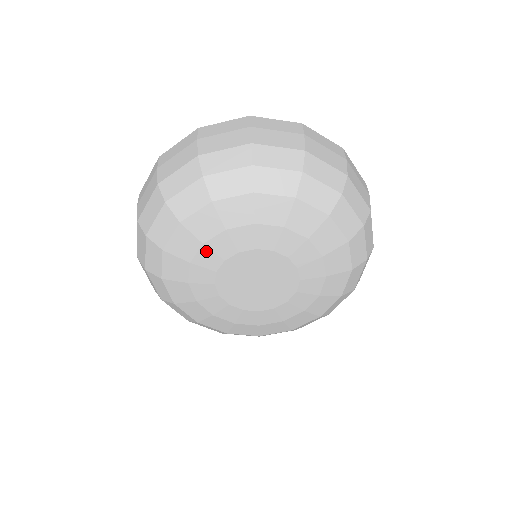
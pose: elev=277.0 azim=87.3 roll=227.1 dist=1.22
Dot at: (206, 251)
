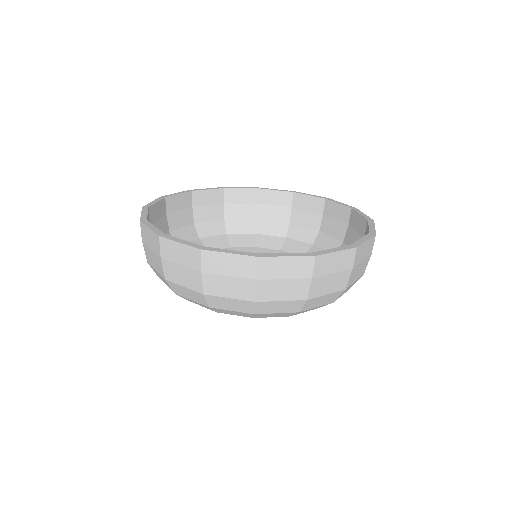
Dot at: occluded
